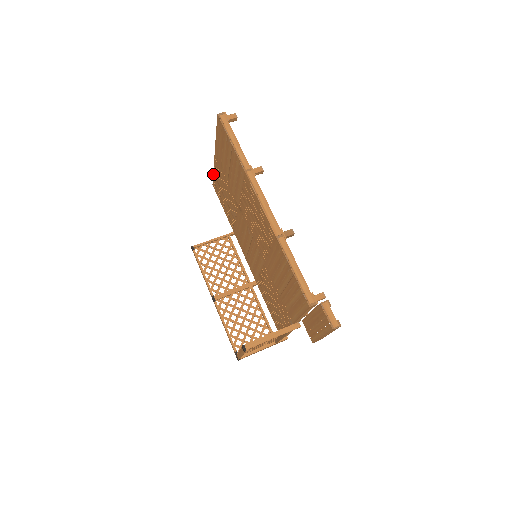
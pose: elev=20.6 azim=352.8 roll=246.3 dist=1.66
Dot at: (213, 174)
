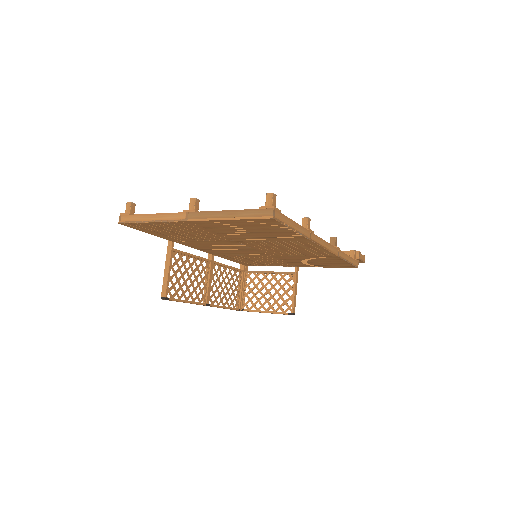
Dot at: (143, 223)
